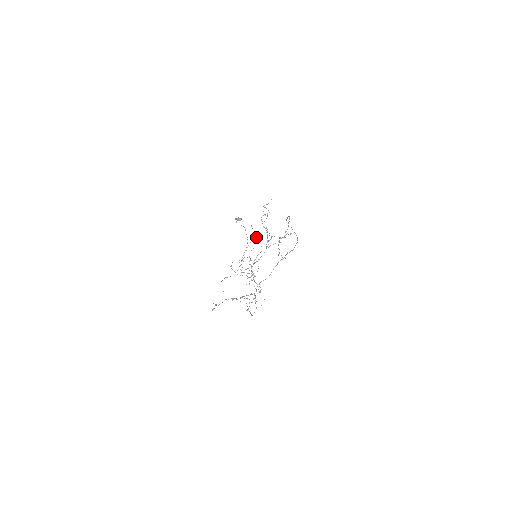
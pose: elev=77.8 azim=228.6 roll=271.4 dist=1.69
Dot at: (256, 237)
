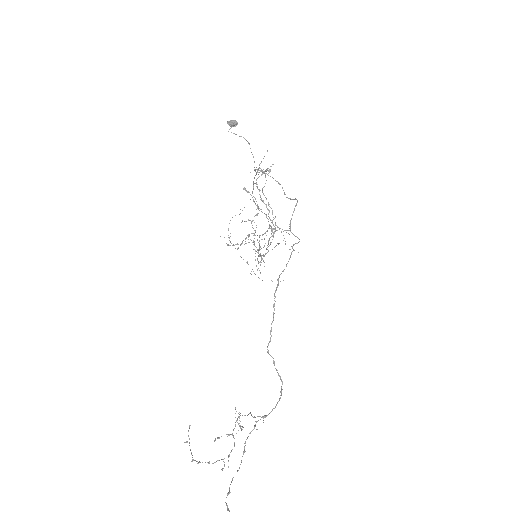
Dot at: occluded
